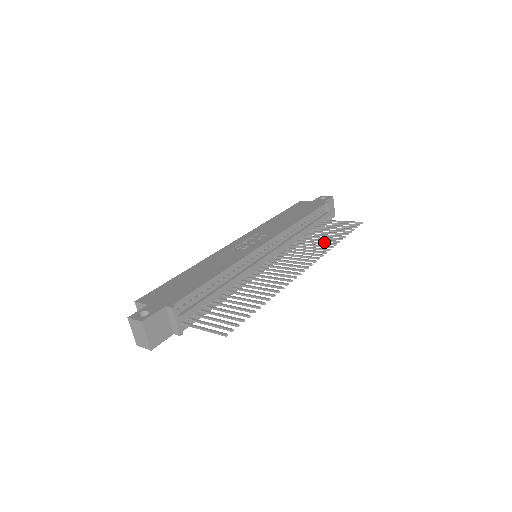
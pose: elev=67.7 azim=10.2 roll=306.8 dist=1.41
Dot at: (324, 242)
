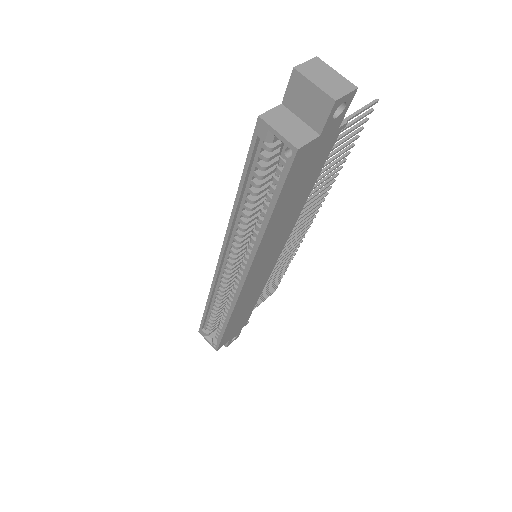
Dot at: (281, 266)
